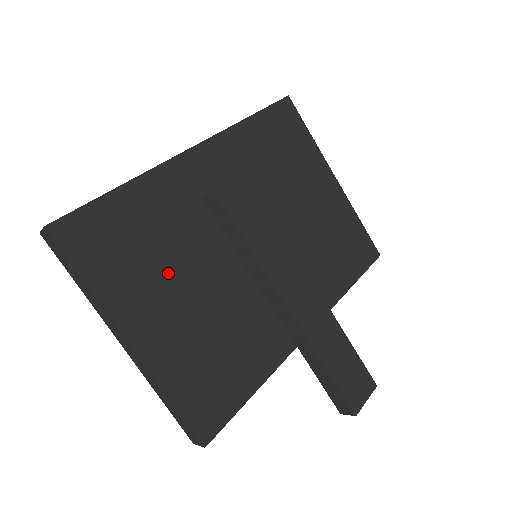
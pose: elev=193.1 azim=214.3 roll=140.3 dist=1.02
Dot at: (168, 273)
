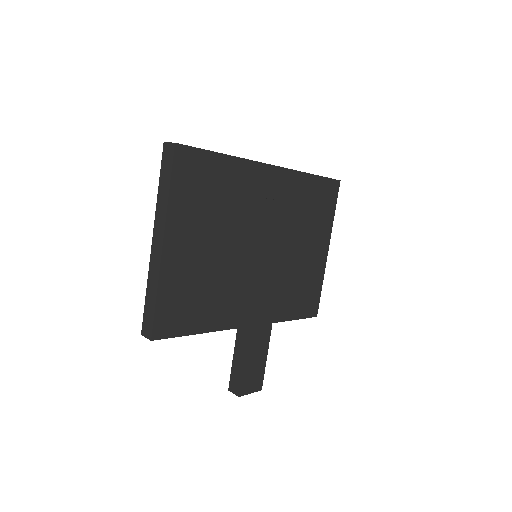
Dot at: (210, 224)
